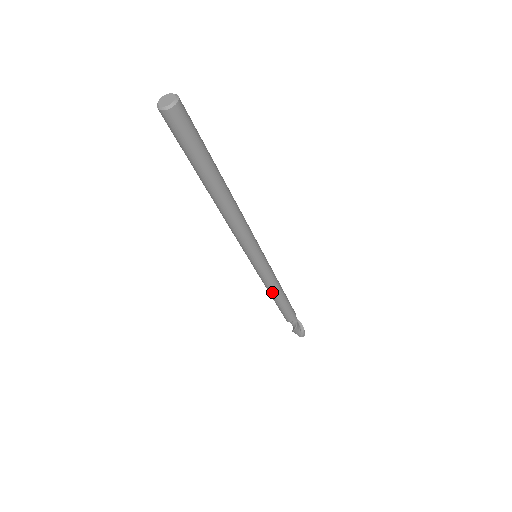
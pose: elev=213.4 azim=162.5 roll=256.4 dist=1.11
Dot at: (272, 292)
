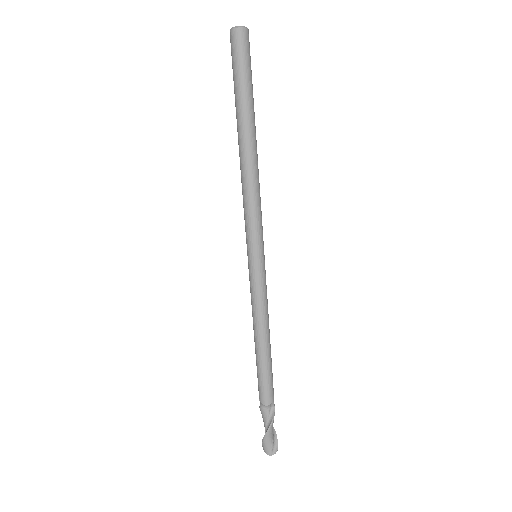
Dot at: (262, 325)
